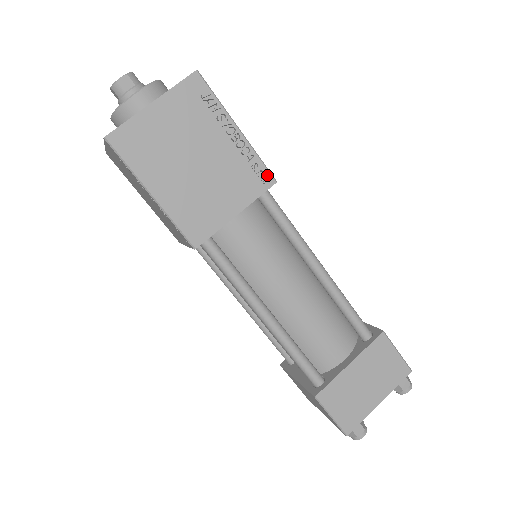
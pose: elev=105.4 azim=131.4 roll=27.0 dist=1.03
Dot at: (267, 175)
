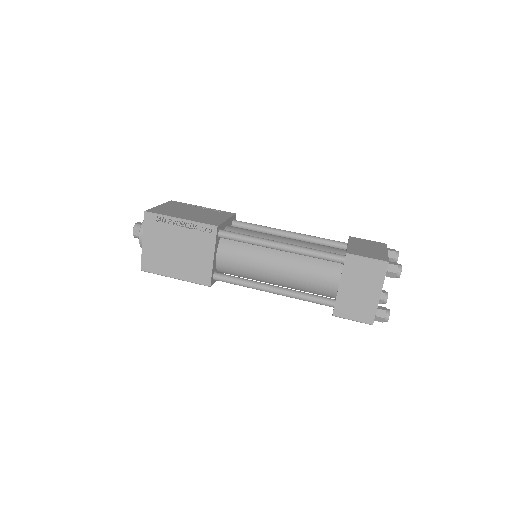
Dot at: (229, 213)
